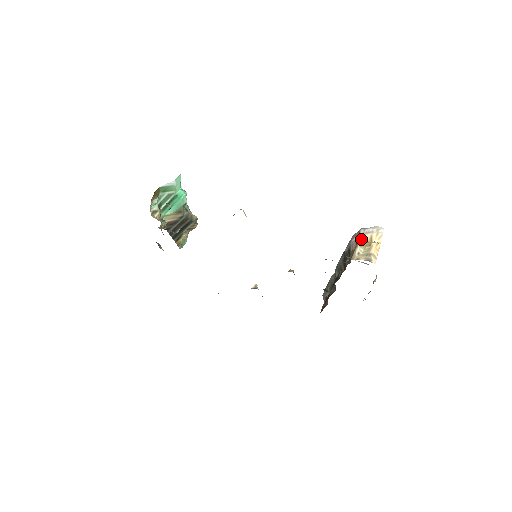
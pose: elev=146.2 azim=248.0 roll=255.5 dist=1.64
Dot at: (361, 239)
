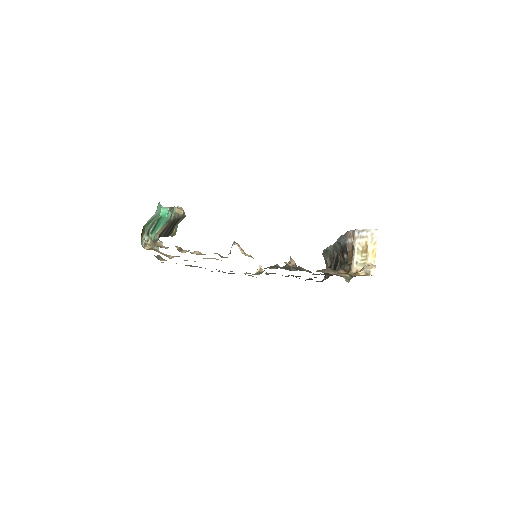
Dot at: (357, 244)
